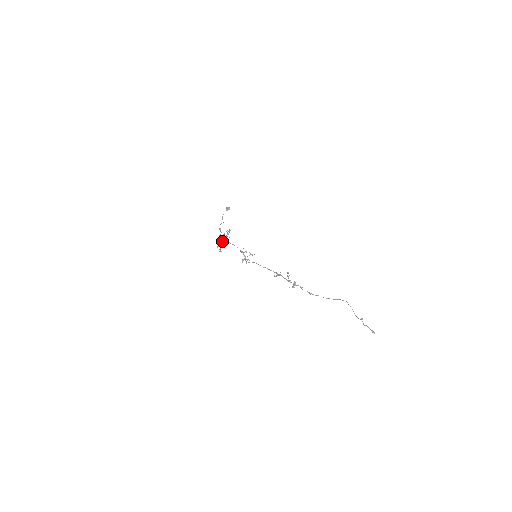
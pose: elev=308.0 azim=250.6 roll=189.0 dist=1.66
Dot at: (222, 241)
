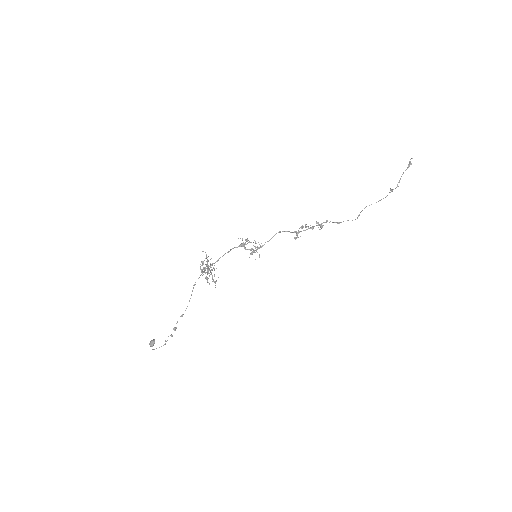
Dot at: (207, 272)
